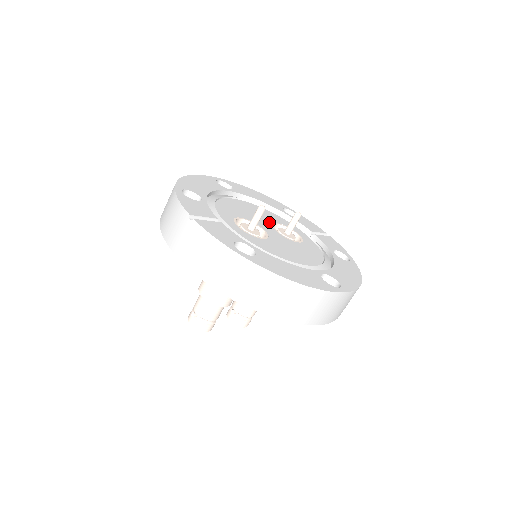
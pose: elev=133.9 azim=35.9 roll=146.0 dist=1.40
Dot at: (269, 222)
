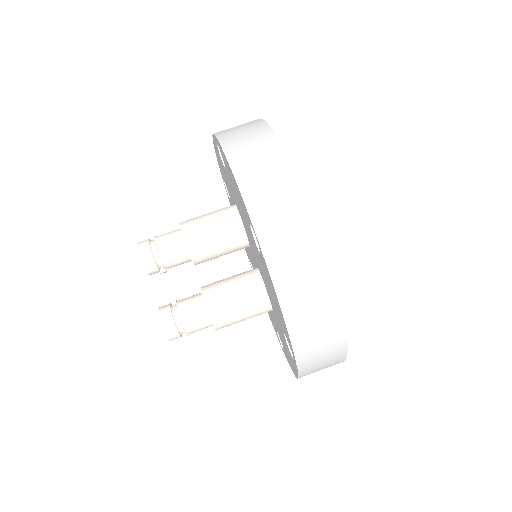
Dot at: occluded
